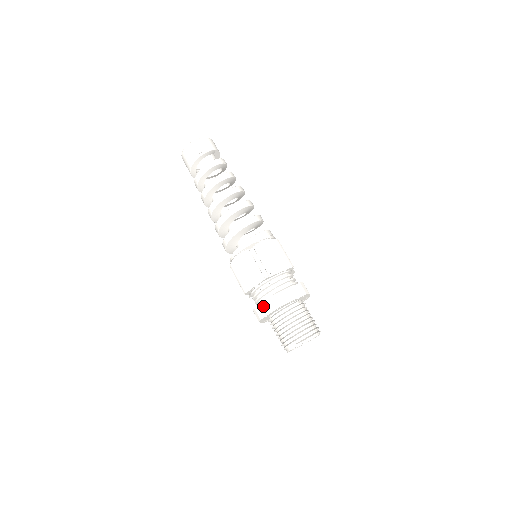
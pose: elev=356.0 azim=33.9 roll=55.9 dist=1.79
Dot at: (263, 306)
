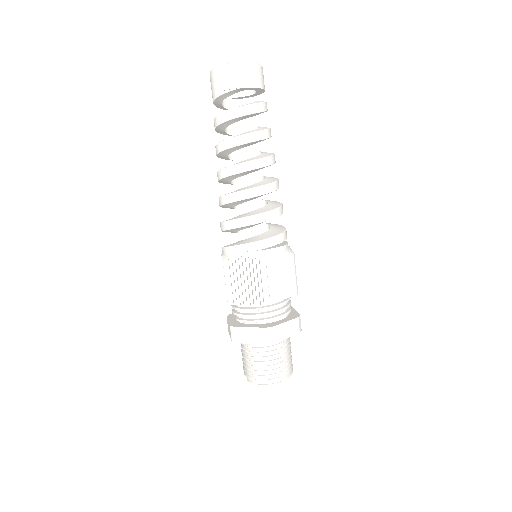
Dot at: (228, 324)
